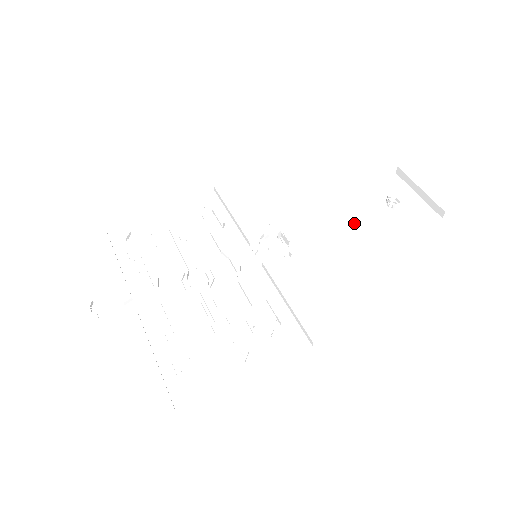
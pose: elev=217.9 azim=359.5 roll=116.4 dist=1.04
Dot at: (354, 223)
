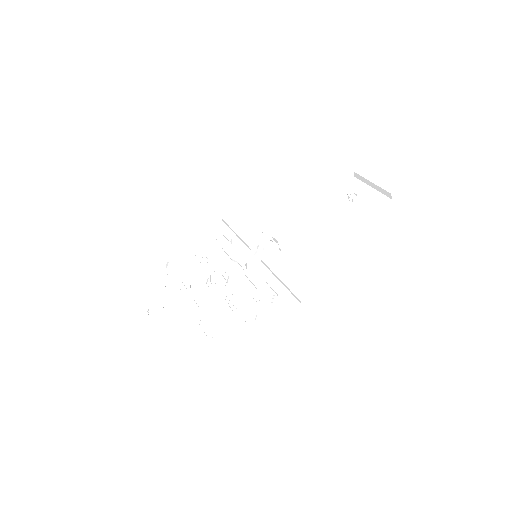
Dot at: (325, 218)
